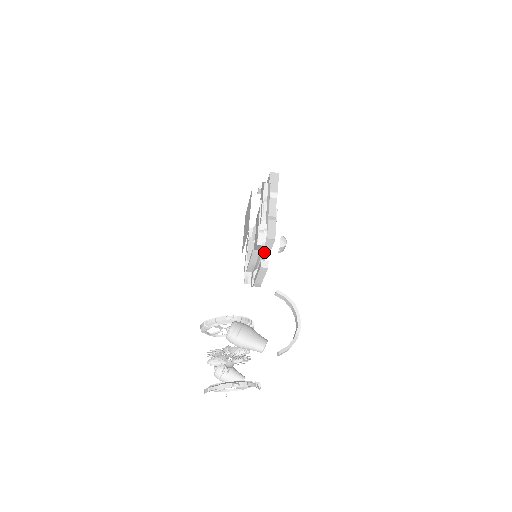
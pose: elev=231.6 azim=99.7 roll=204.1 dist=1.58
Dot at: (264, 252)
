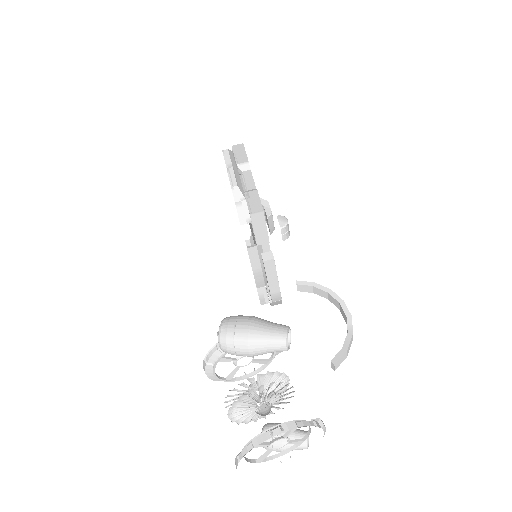
Dot at: (261, 241)
